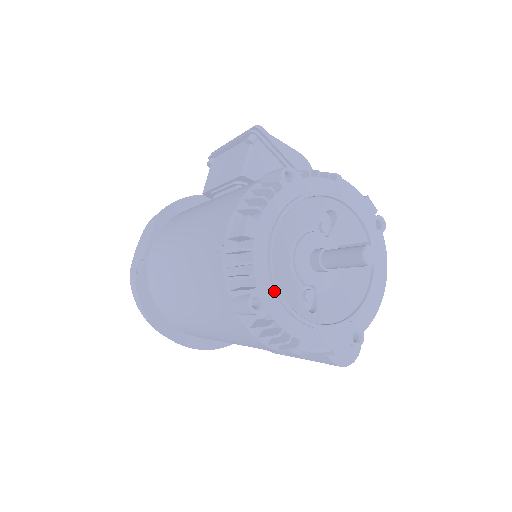
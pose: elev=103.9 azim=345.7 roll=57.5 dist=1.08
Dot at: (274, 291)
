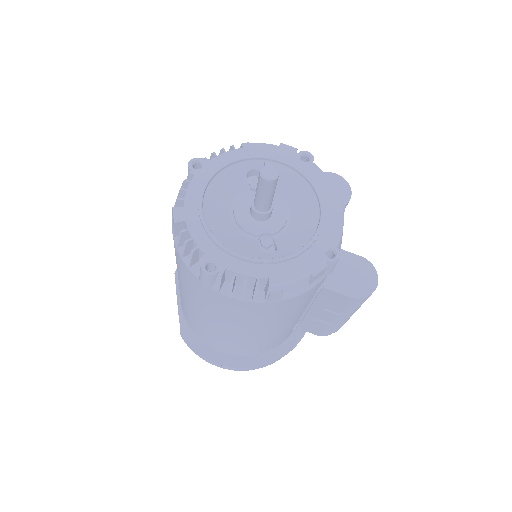
Dot at: (223, 251)
